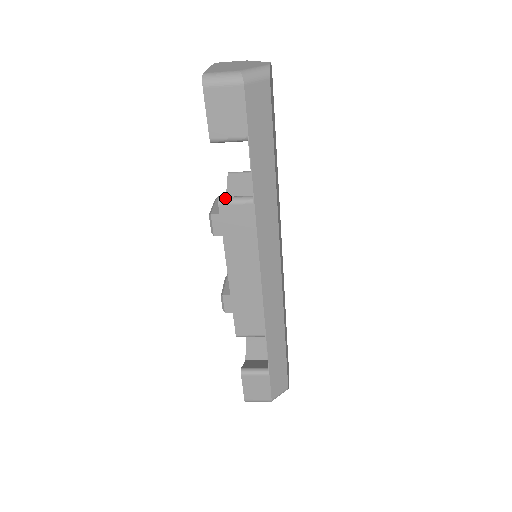
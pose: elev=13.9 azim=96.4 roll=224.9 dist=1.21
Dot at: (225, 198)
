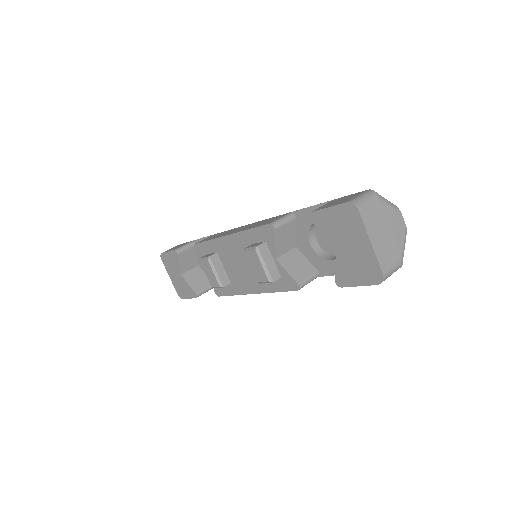
Dot at: (303, 285)
